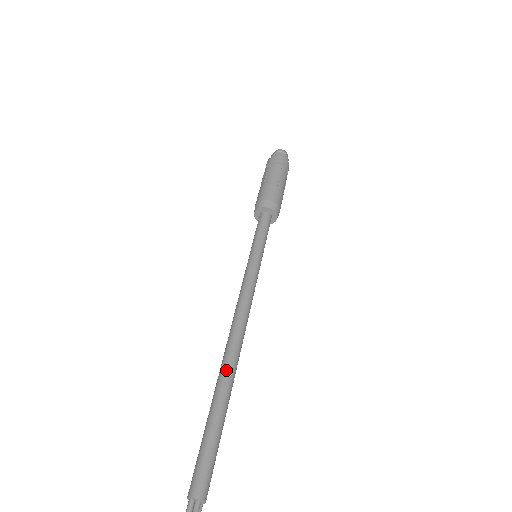
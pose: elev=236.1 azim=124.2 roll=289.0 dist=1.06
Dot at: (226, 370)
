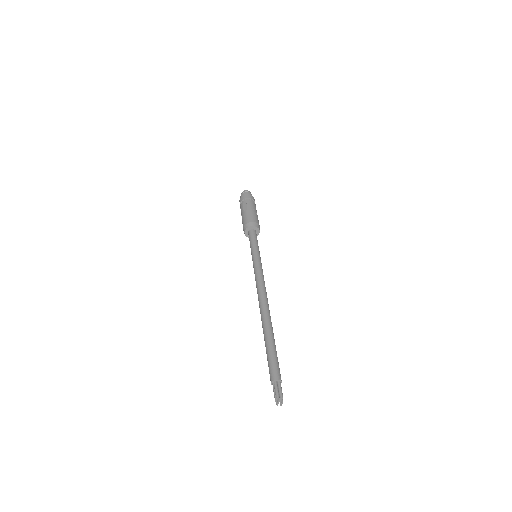
Dot at: (268, 318)
